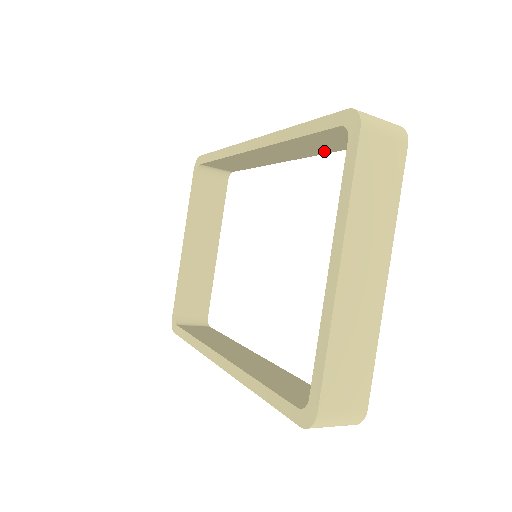
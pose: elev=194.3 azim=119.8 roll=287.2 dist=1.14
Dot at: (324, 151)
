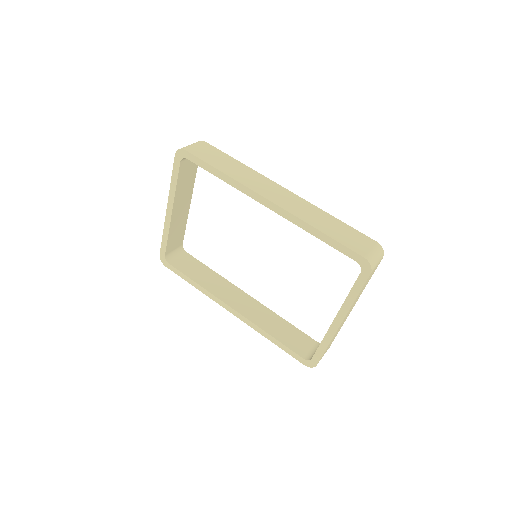
Dot at: occluded
